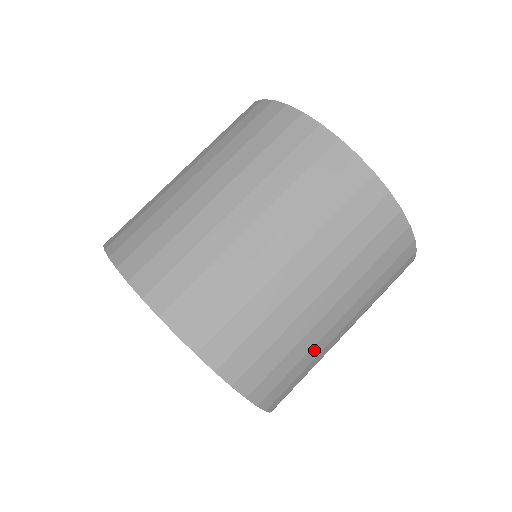
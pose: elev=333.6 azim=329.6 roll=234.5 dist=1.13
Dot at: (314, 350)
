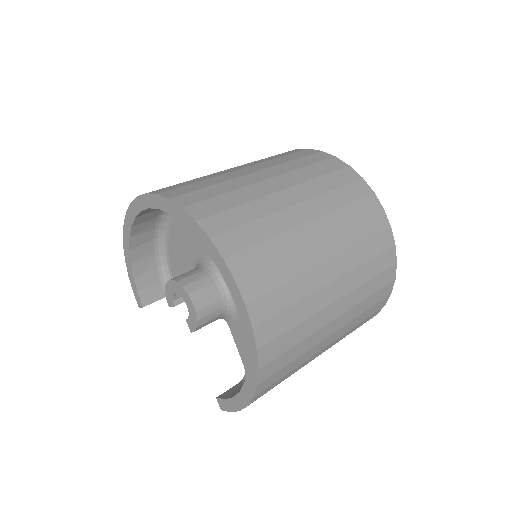
Dot at: (311, 301)
